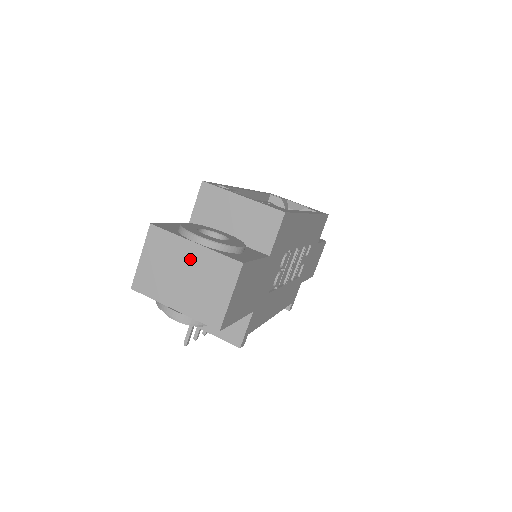
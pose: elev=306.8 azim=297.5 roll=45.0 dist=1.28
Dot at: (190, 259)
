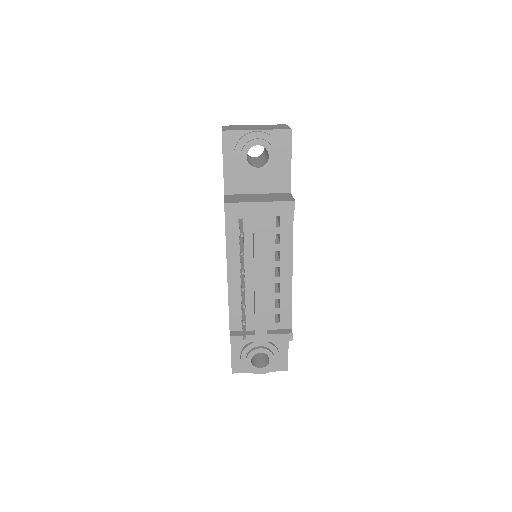
Dot at: (255, 126)
